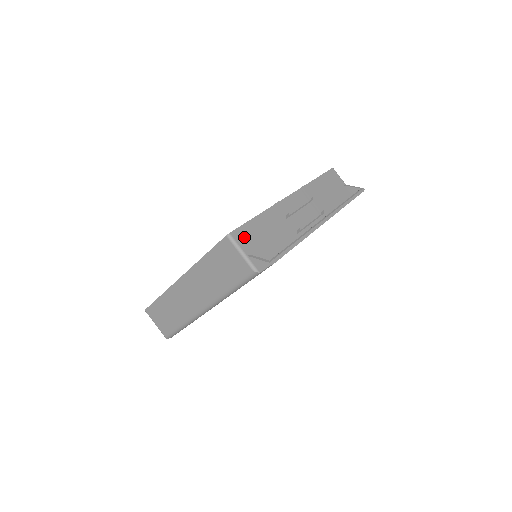
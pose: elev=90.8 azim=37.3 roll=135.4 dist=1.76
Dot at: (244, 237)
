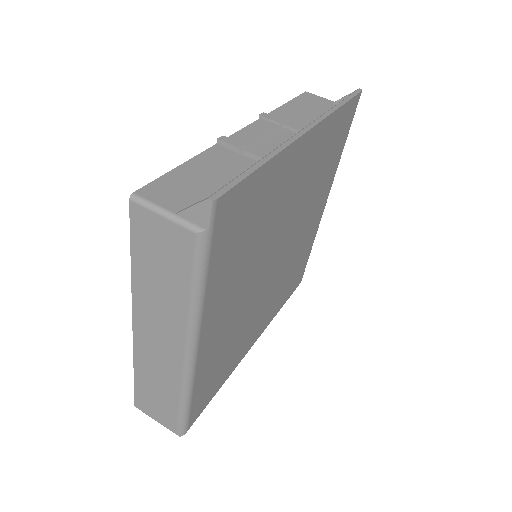
Dot at: (164, 191)
